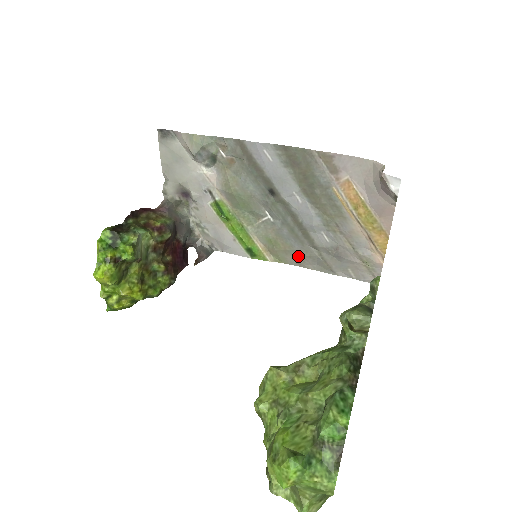
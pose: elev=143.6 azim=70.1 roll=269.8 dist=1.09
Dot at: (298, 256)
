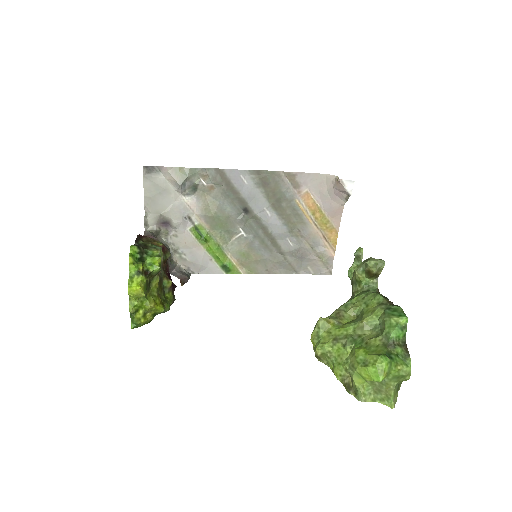
Dot at: (267, 264)
